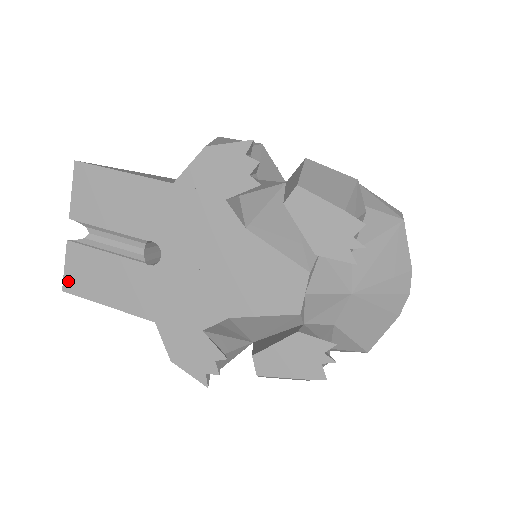
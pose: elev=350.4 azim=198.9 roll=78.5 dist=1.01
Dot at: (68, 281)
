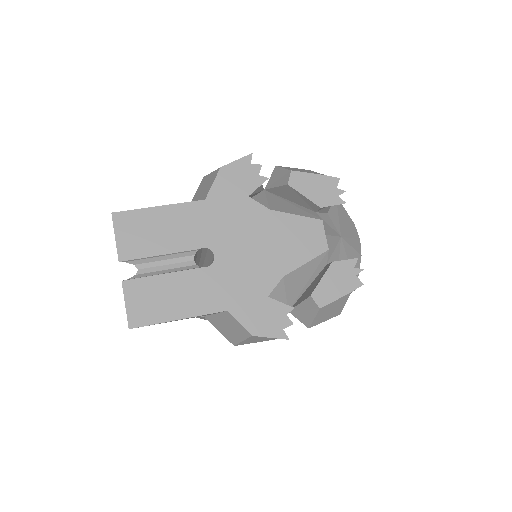
Dot at: (133, 317)
